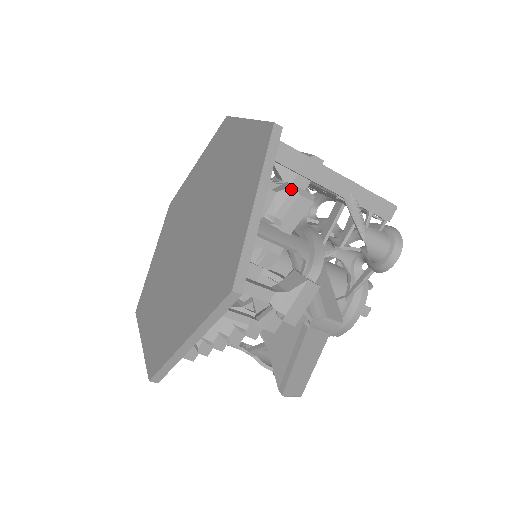
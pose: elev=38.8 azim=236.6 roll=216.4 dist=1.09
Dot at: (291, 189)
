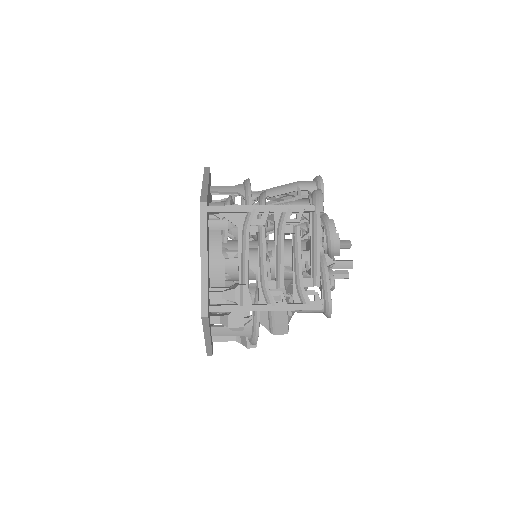
Dot at: occluded
